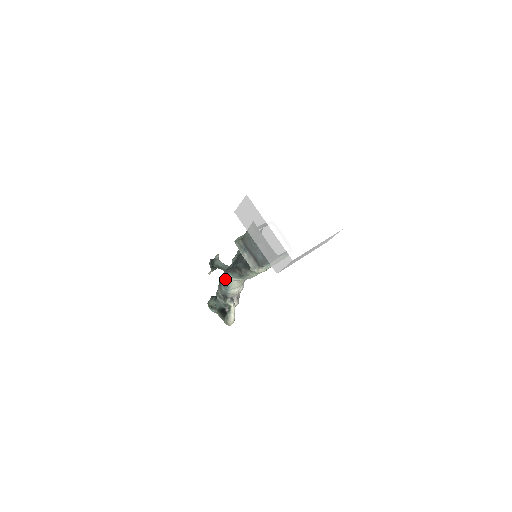
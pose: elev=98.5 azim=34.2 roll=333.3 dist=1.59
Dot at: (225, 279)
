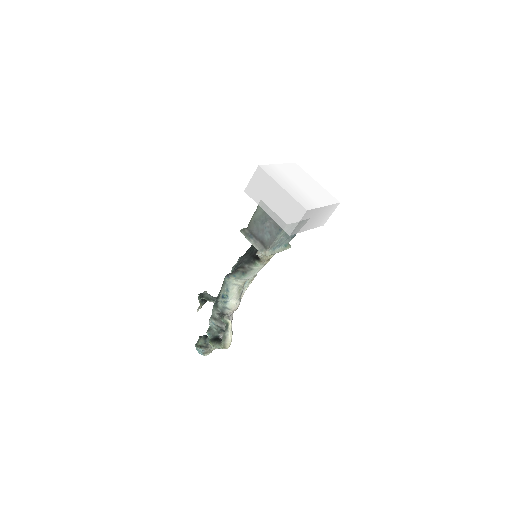
Dot at: (225, 285)
